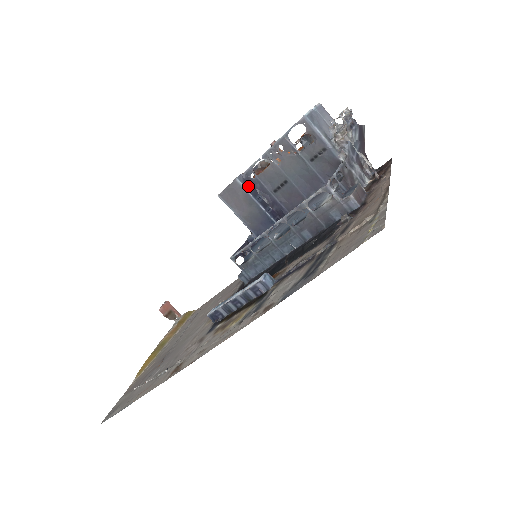
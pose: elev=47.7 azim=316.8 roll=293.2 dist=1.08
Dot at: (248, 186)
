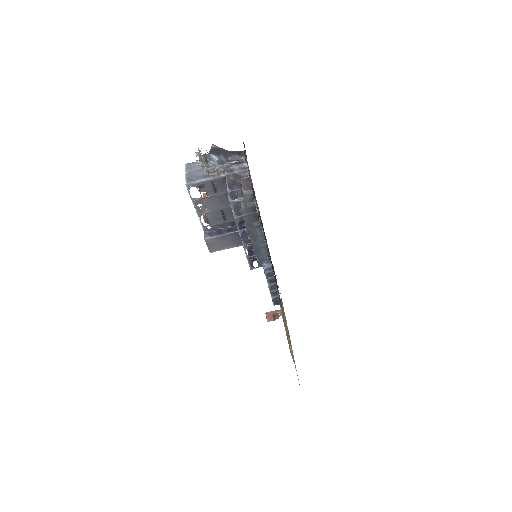
Dot at: (213, 234)
